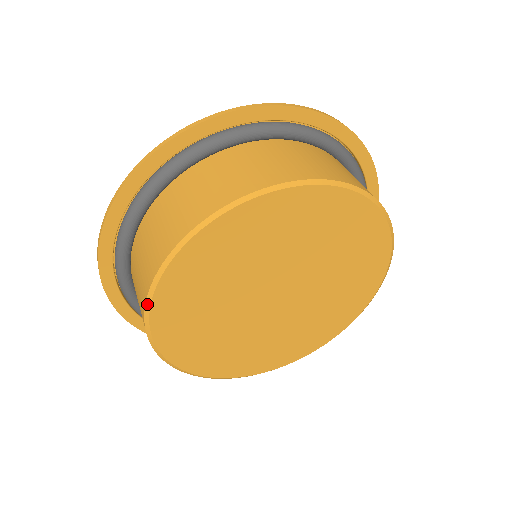
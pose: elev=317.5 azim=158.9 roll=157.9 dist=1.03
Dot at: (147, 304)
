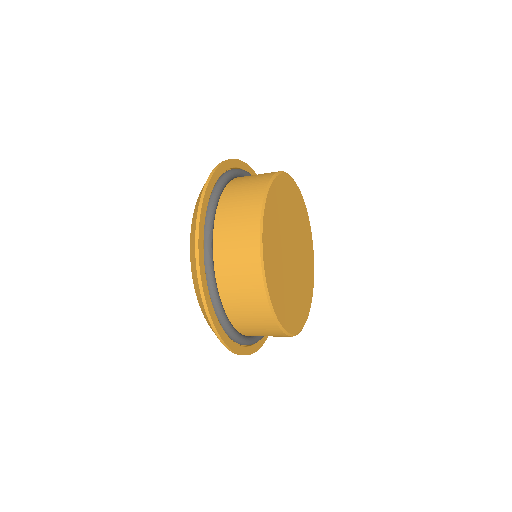
Dot at: (268, 186)
